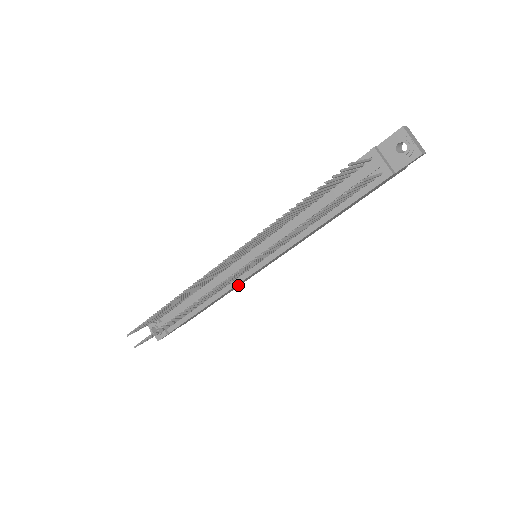
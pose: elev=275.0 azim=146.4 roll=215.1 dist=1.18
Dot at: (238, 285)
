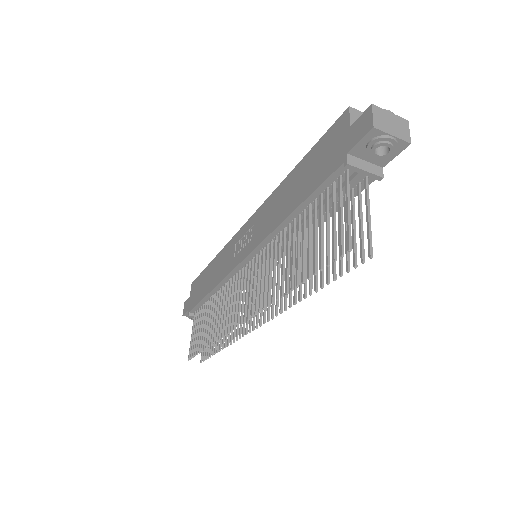
Dot at: occluded
